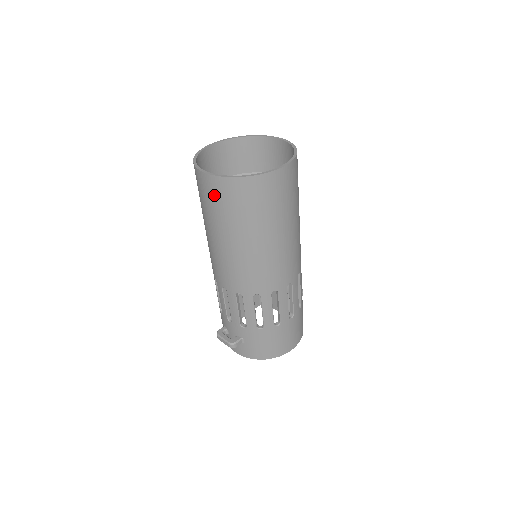
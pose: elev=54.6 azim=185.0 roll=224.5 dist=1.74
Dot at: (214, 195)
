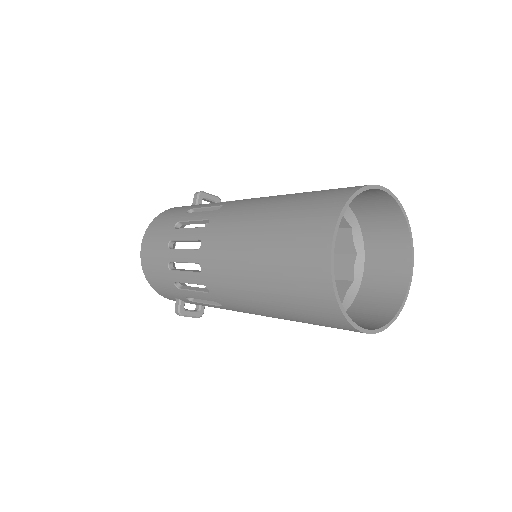
Dot at: occluded
